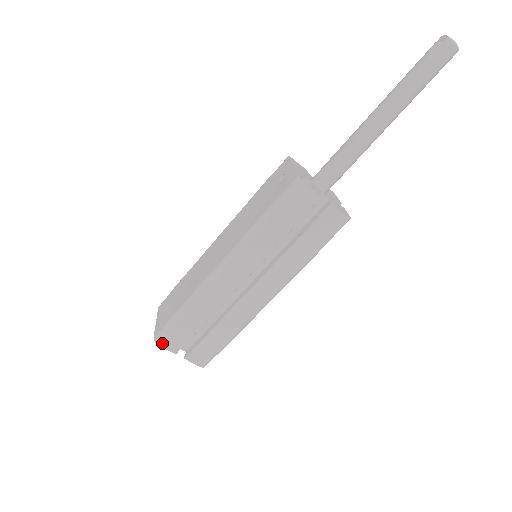
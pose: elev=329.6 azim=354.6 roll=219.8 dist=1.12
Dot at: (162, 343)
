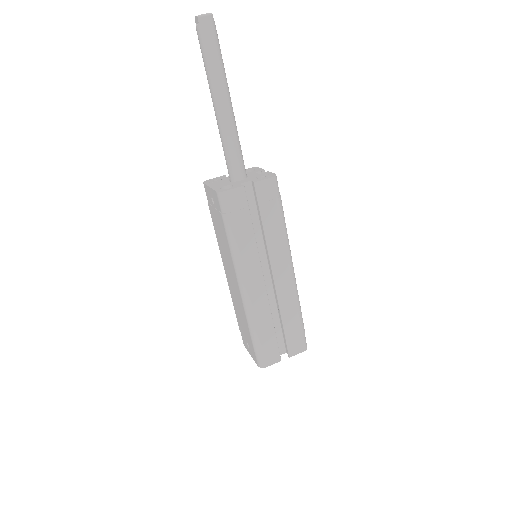
Dot at: (266, 364)
